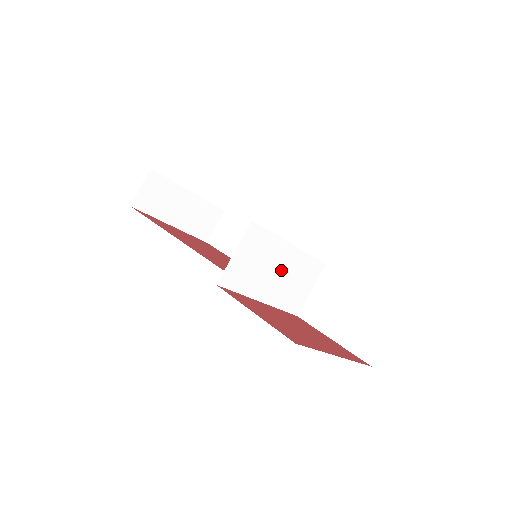
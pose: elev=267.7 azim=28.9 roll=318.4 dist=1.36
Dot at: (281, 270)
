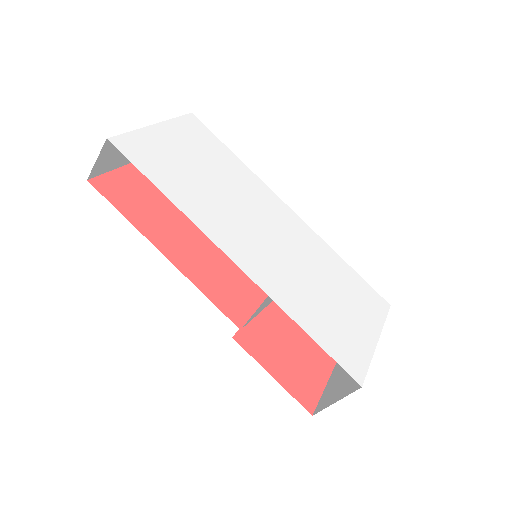
Dot at: occluded
